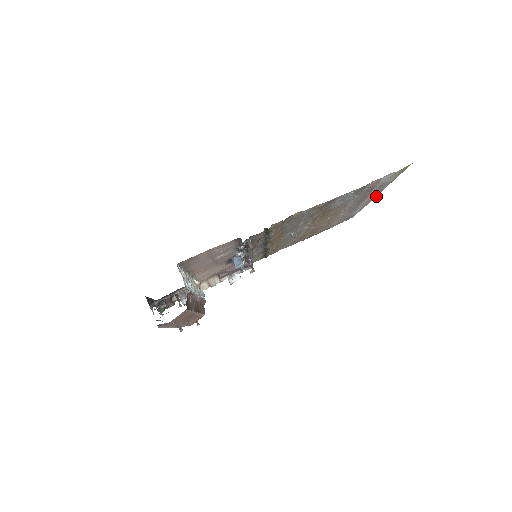
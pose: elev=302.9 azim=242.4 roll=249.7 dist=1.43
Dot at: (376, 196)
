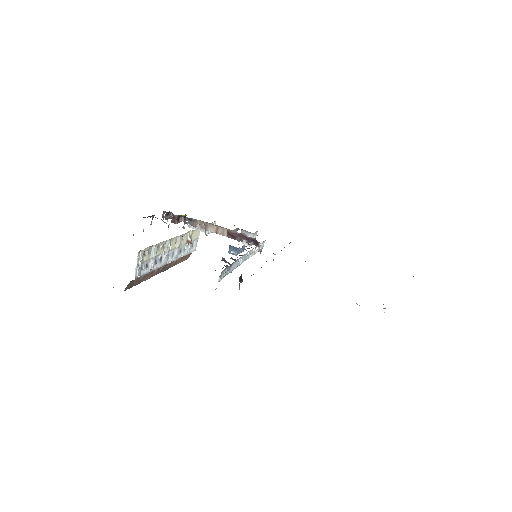
Dot at: occluded
